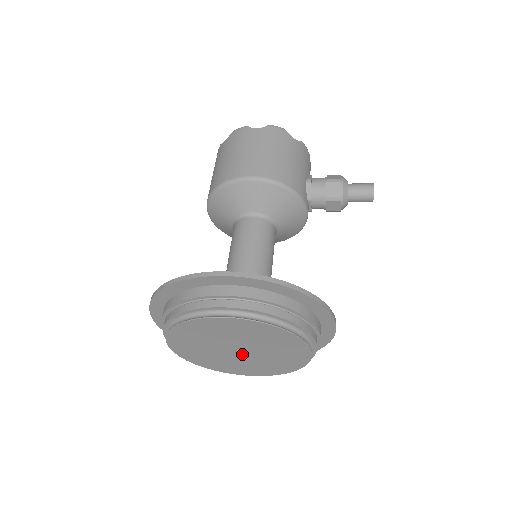
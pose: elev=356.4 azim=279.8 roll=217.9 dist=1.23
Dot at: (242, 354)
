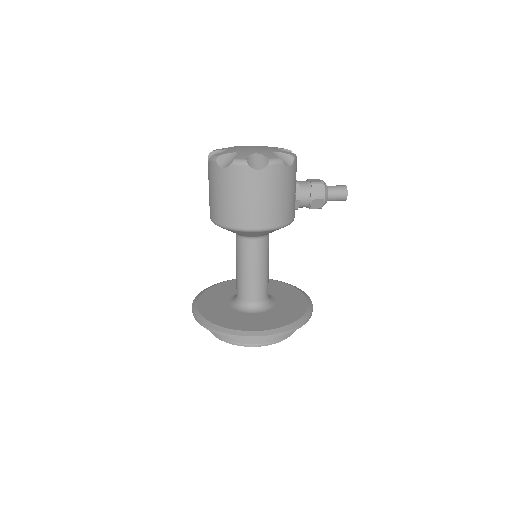
Dot at: occluded
